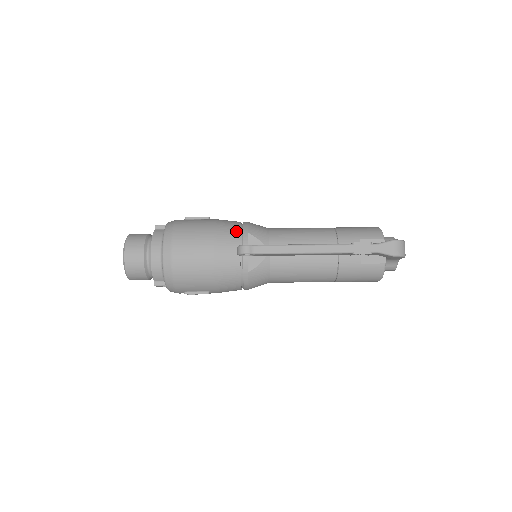
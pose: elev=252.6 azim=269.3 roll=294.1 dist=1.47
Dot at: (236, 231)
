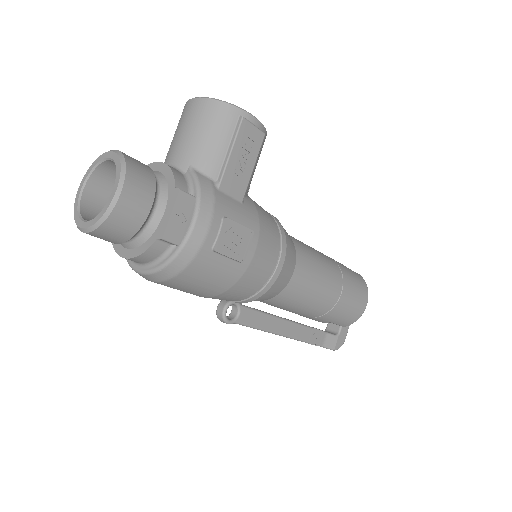
Dot at: (245, 297)
